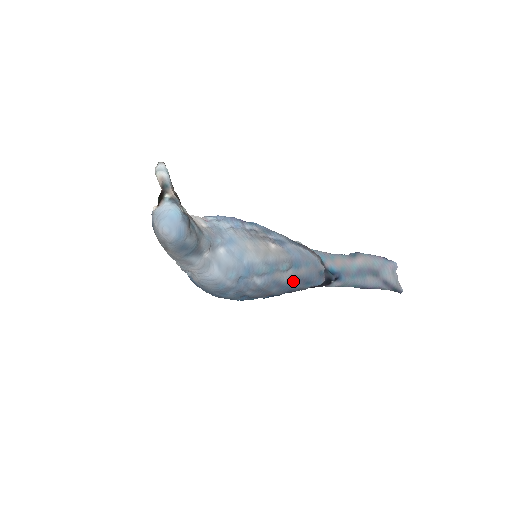
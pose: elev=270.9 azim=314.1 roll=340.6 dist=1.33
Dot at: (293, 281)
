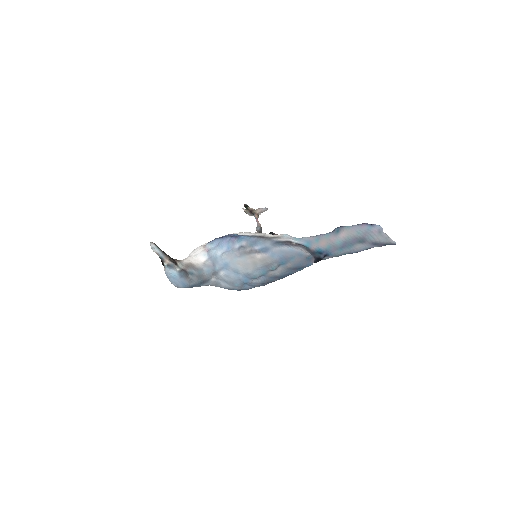
Dot at: (285, 273)
